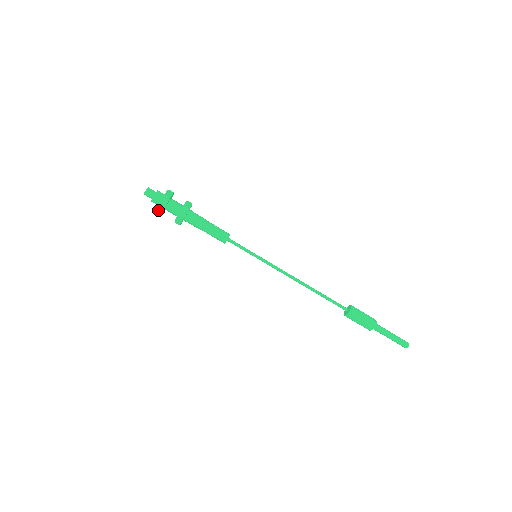
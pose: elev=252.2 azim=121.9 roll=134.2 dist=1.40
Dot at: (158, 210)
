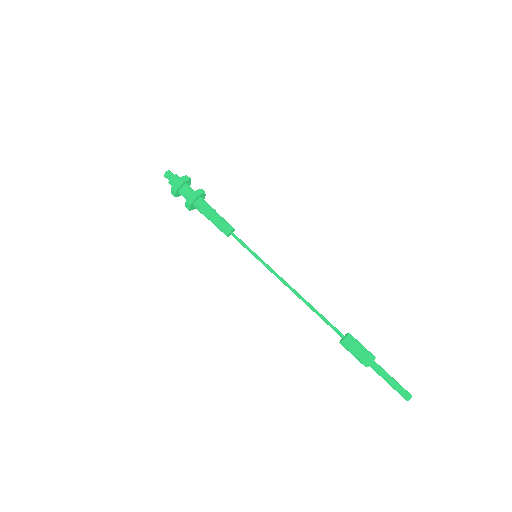
Dot at: (172, 193)
